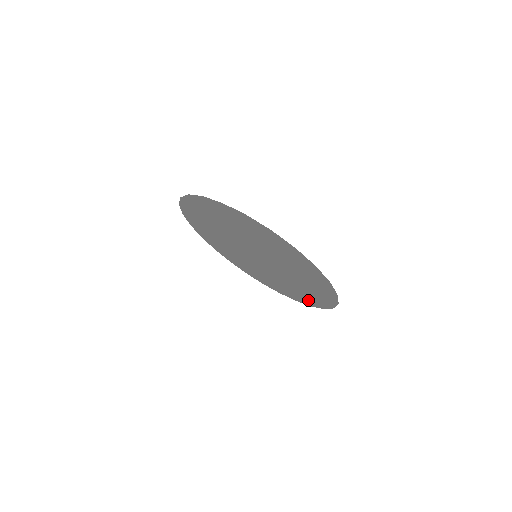
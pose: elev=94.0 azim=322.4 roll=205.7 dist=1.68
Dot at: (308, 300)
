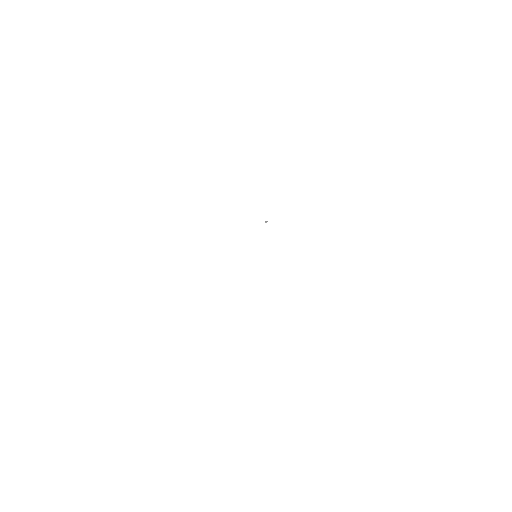
Dot at: occluded
